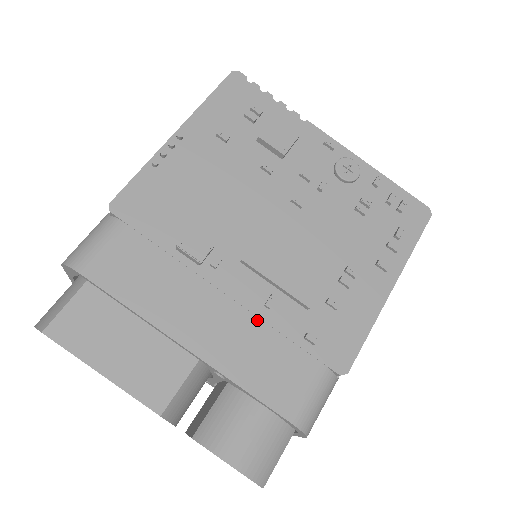
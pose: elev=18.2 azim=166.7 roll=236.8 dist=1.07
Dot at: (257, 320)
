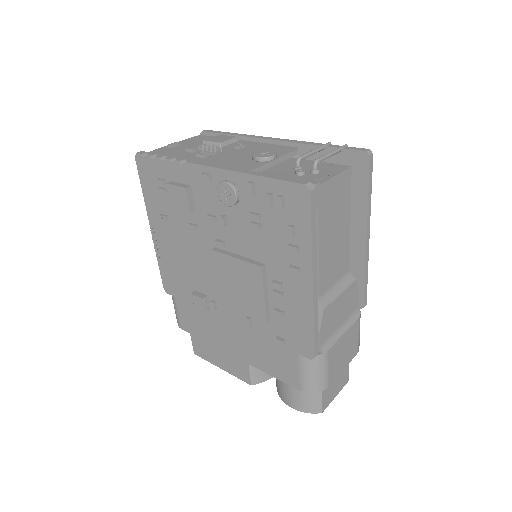
Dot at: (251, 334)
